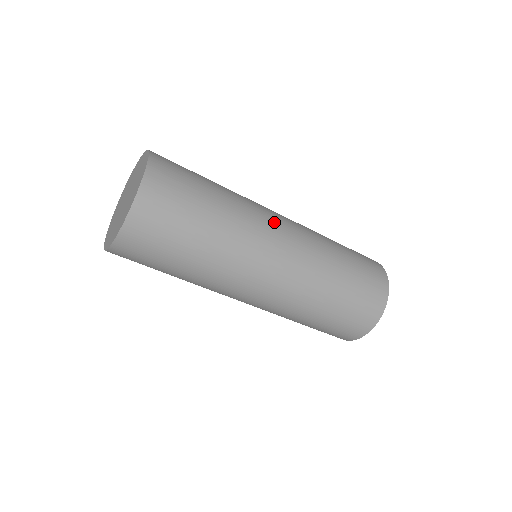
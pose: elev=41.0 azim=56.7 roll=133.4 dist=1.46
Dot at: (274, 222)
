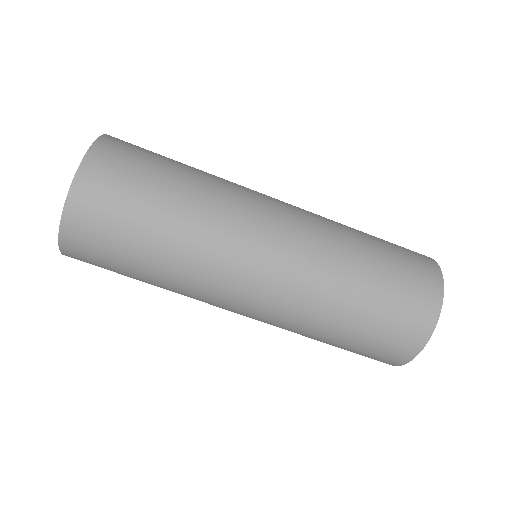
Dot at: (264, 194)
